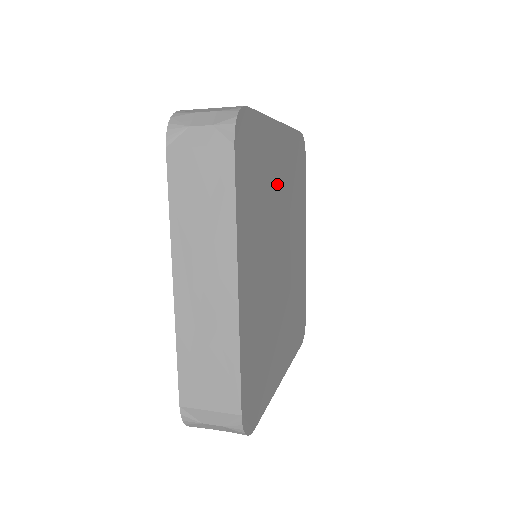
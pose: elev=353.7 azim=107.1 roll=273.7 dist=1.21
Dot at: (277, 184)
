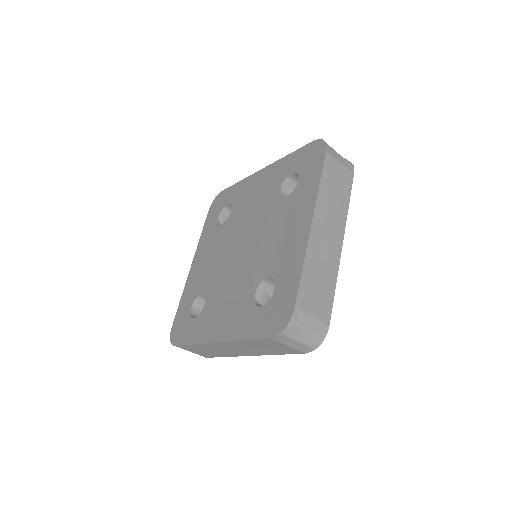
Dot at: occluded
